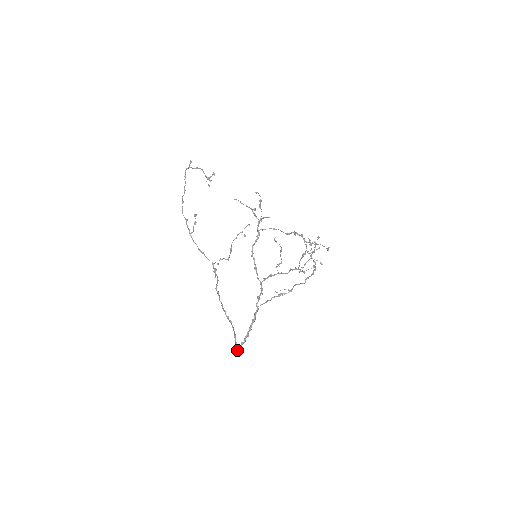
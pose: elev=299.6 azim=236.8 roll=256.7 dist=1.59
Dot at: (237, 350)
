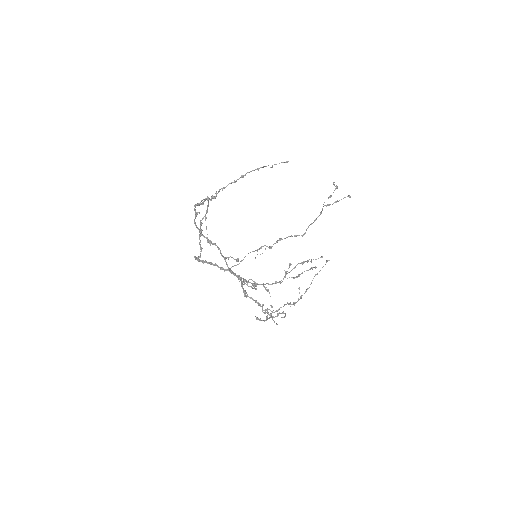
Dot at: occluded
